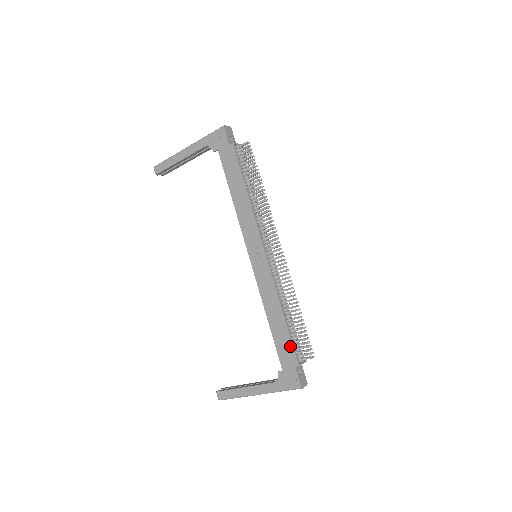
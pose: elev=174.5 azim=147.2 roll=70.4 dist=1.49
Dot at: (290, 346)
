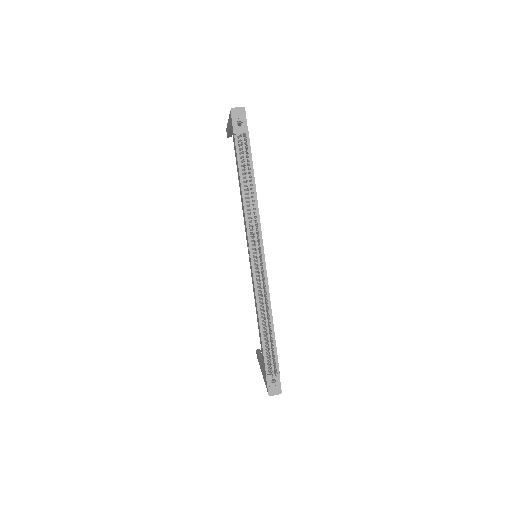
Dot at: (263, 355)
